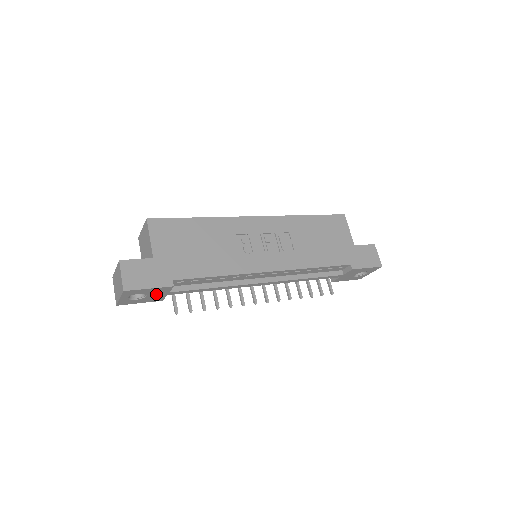
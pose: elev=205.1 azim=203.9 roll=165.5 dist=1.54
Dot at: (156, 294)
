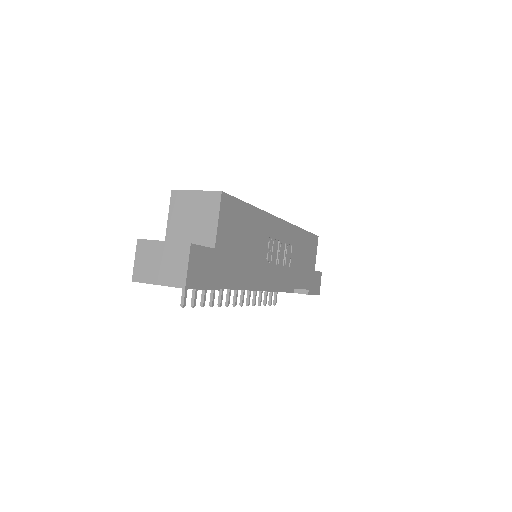
Dot at: occluded
